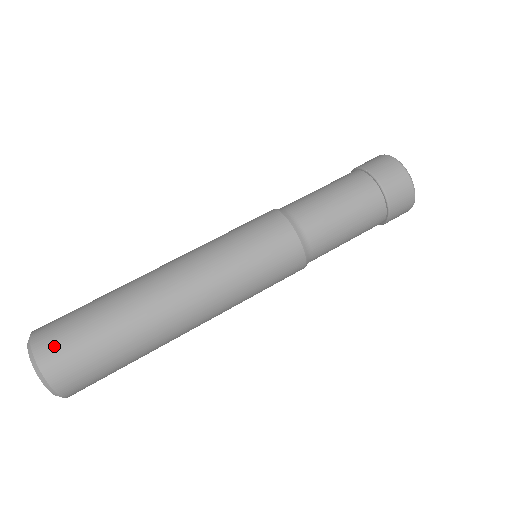
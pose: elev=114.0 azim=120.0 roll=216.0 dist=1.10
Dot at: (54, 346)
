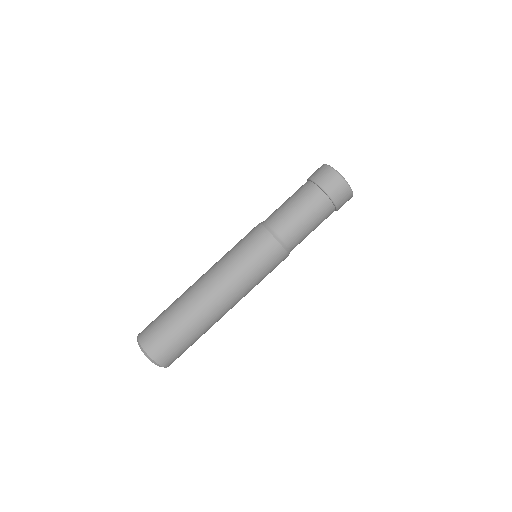
Dot at: (148, 334)
